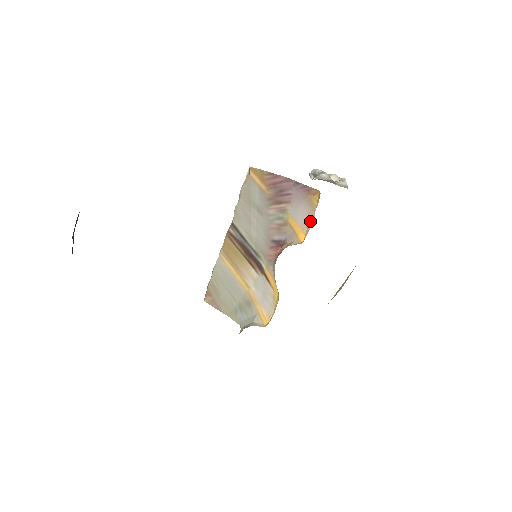
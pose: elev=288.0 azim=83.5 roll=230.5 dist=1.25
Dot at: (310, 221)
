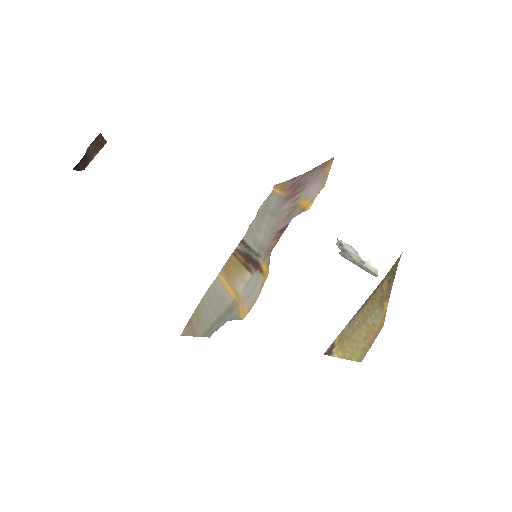
Dot at: (321, 189)
